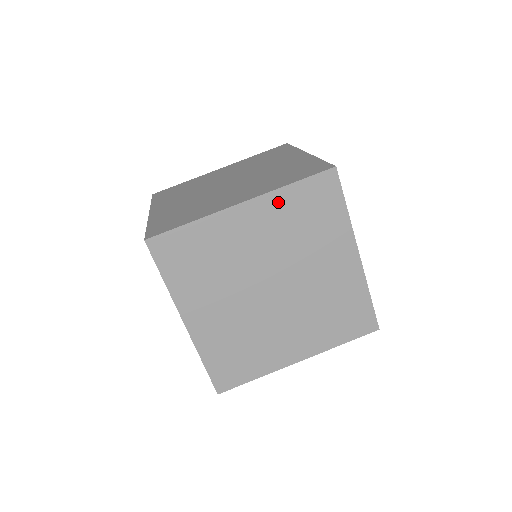
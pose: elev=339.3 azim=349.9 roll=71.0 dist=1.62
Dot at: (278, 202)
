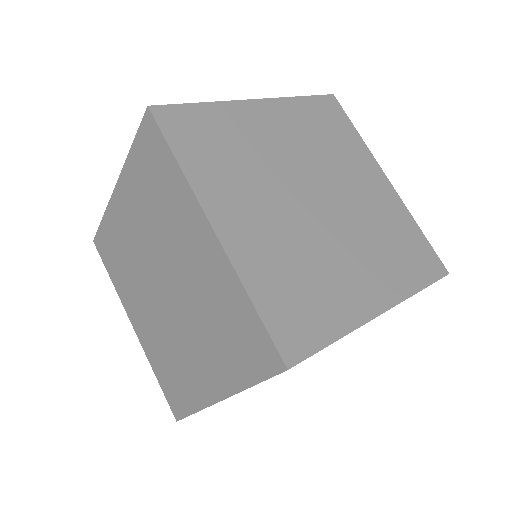
Dot at: occluded
